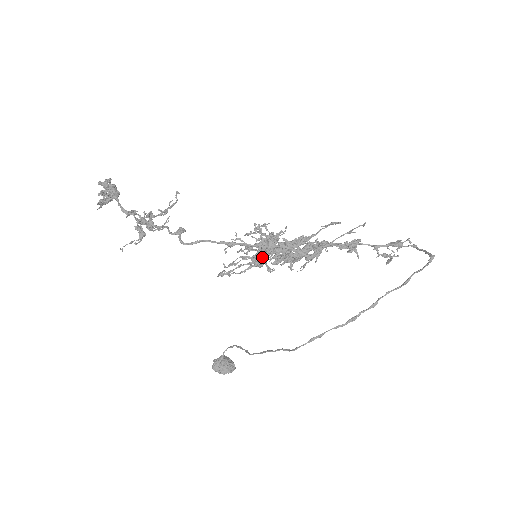
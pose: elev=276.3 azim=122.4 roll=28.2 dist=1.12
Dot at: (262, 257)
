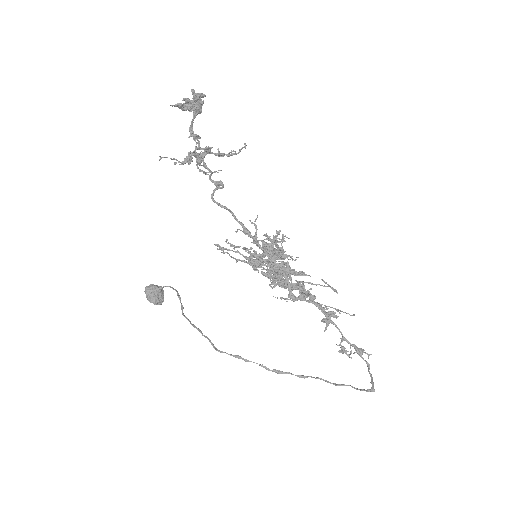
Dot at: (260, 261)
